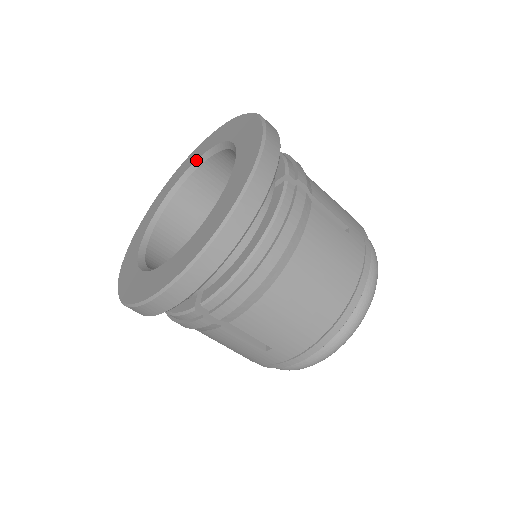
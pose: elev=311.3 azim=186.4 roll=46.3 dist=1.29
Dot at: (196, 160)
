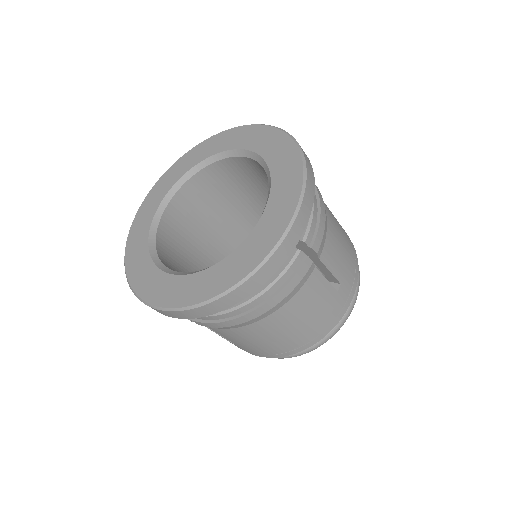
Dot at: (237, 149)
